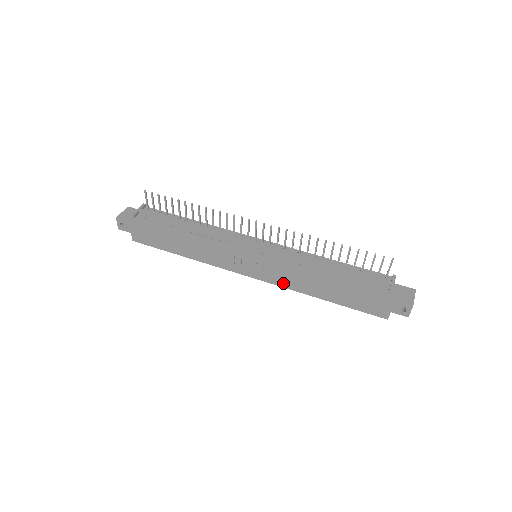
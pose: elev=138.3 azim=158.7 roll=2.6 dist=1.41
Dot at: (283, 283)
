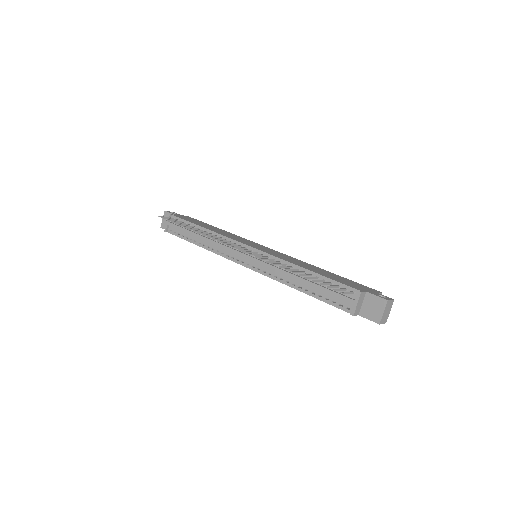
Dot at: occluded
